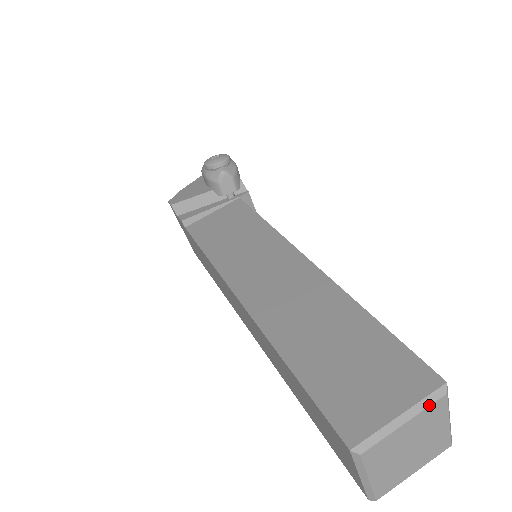
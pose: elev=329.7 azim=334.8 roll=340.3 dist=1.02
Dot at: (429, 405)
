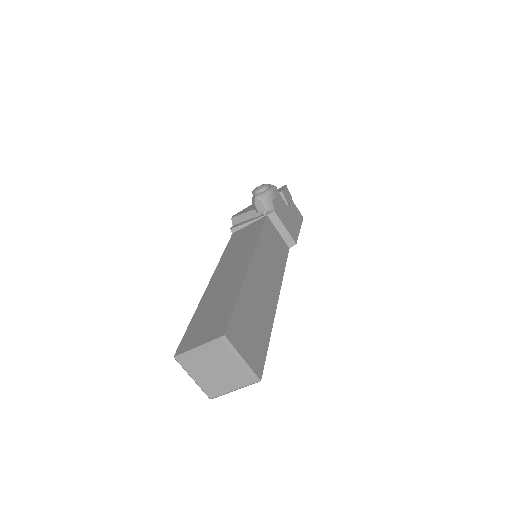
Dot at: (213, 345)
